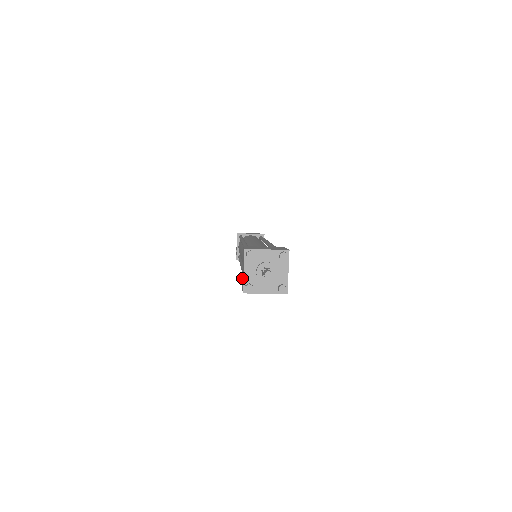
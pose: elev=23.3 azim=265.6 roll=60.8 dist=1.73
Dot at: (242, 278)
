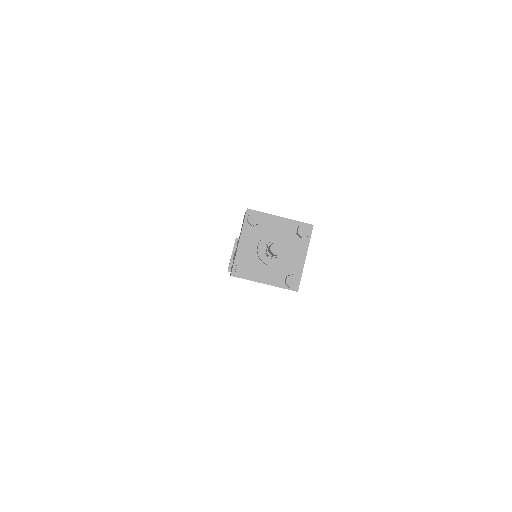
Dot at: occluded
